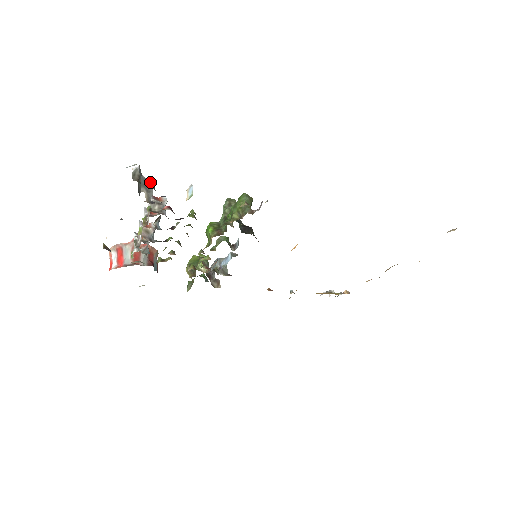
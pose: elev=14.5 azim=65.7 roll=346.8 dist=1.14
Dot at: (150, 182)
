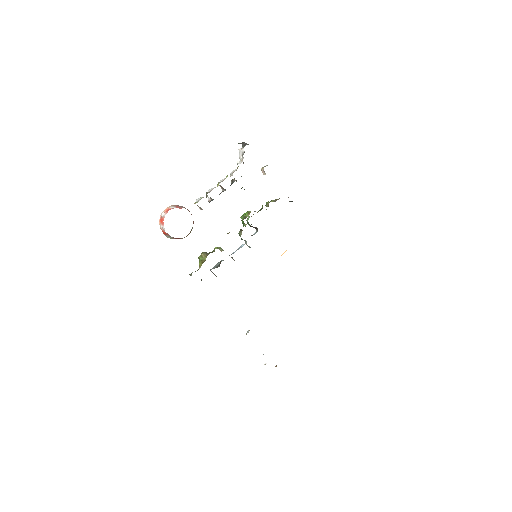
Dot at: occluded
